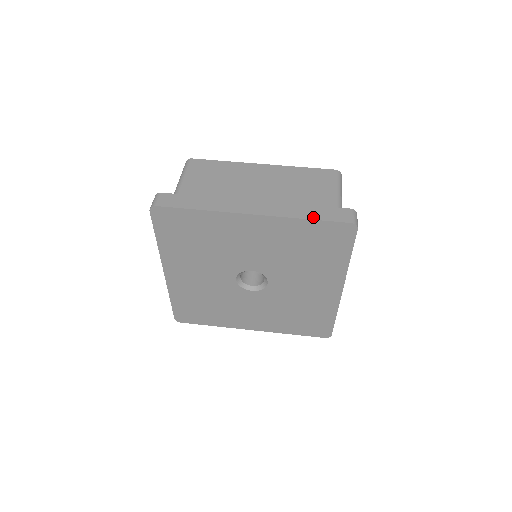
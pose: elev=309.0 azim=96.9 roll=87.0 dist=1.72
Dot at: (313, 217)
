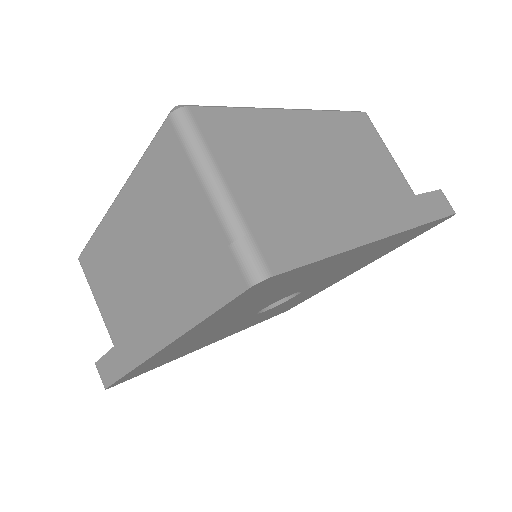
Dot at: (431, 217)
